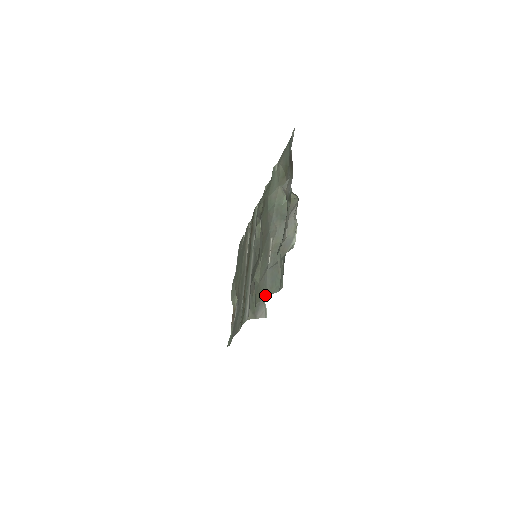
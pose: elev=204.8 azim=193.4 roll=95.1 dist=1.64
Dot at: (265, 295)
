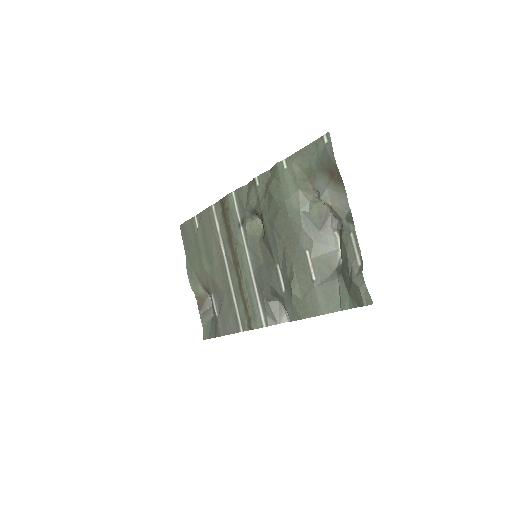
Dot at: (319, 314)
